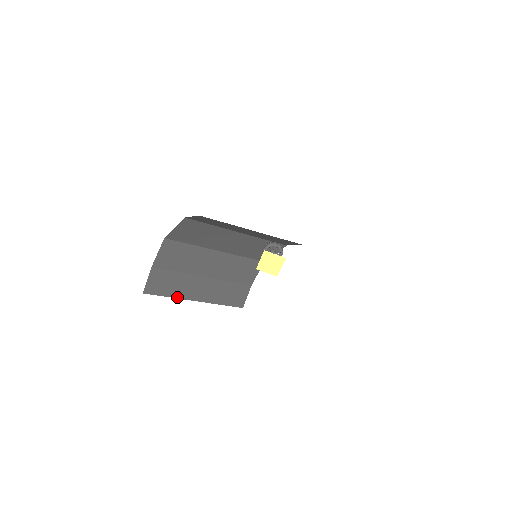
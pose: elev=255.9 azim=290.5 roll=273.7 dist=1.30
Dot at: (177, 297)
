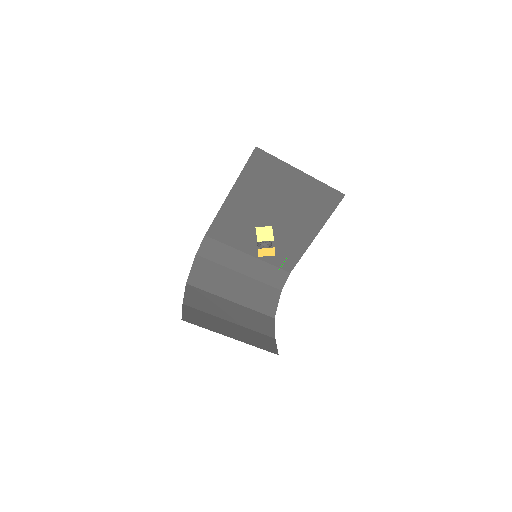
Dot at: (213, 331)
